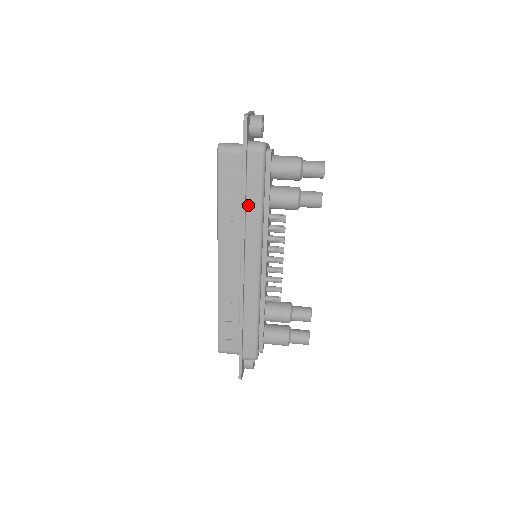
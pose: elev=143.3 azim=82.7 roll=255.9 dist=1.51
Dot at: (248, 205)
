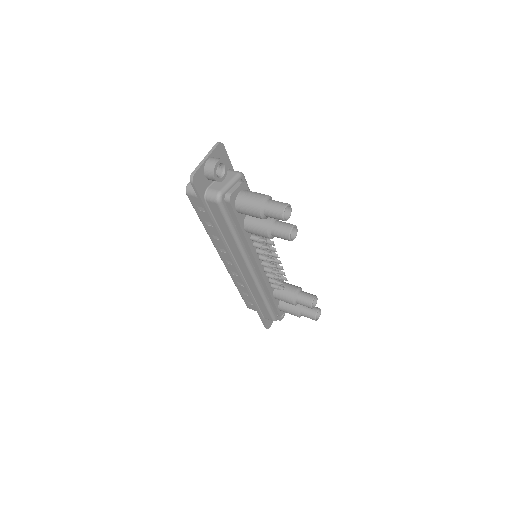
Dot at: (224, 235)
